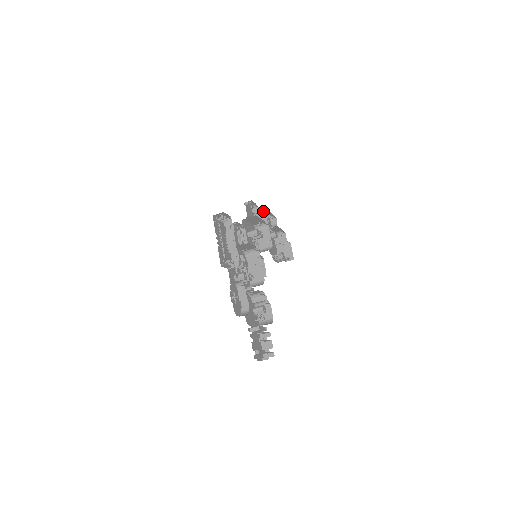
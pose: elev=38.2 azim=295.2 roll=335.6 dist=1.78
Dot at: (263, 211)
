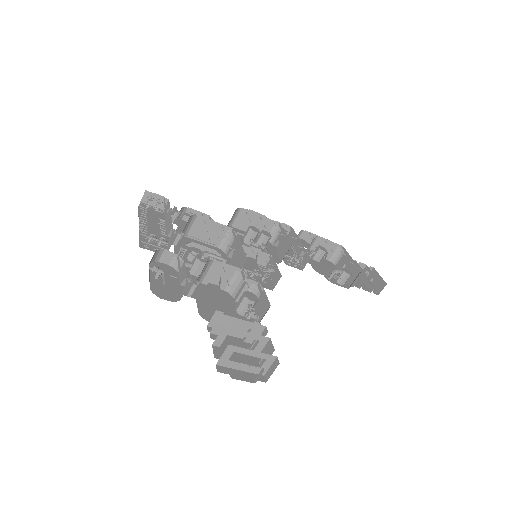
Dot at: (285, 225)
